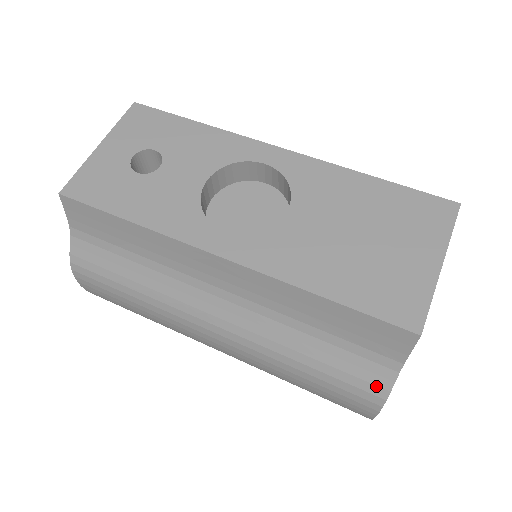
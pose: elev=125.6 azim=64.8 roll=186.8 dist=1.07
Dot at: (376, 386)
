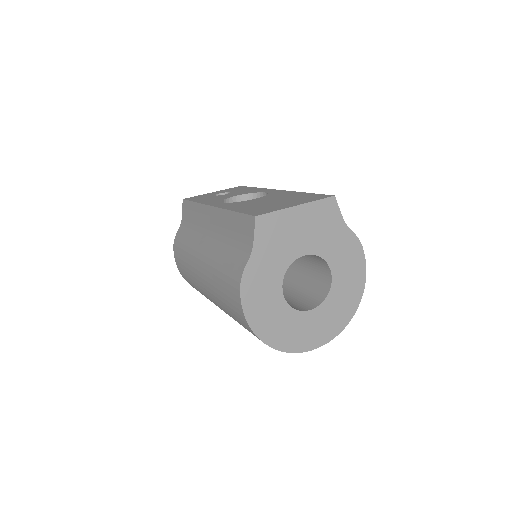
Dot at: (241, 267)
